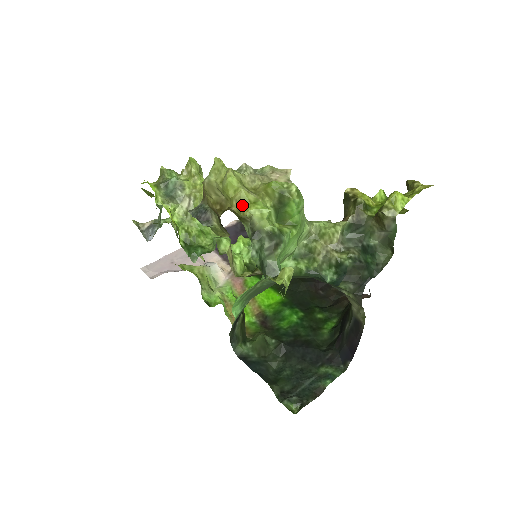
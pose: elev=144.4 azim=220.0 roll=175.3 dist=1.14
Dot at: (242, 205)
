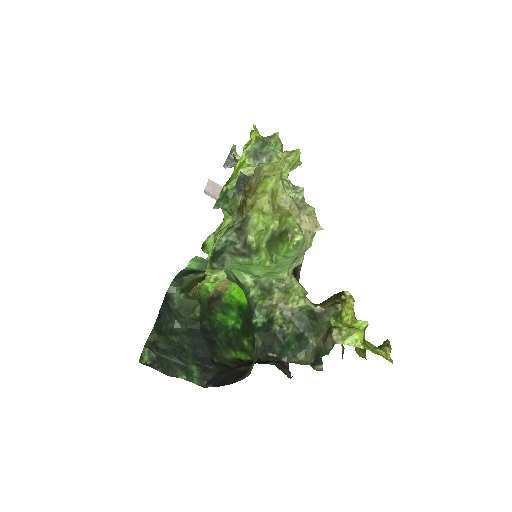
Dot at: (255, 204)
